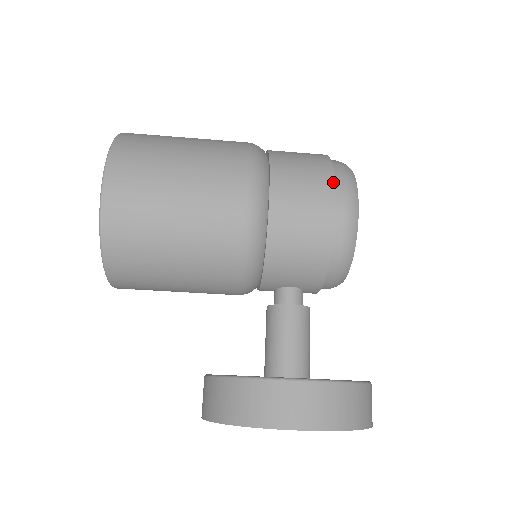
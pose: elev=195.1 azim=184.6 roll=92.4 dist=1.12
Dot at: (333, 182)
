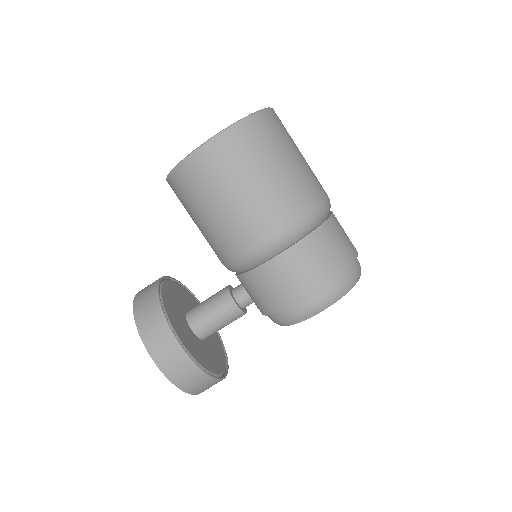
Dot at: (324, 286)
